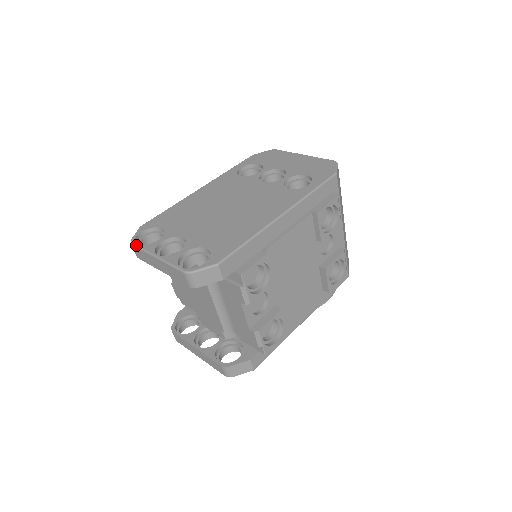
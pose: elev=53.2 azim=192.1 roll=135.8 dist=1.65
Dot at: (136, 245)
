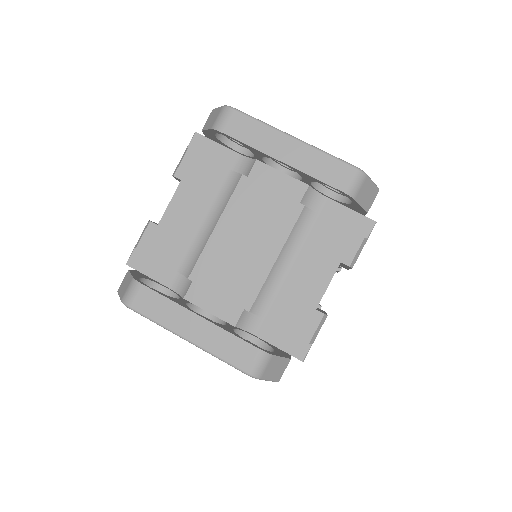
Dot at: occluded
